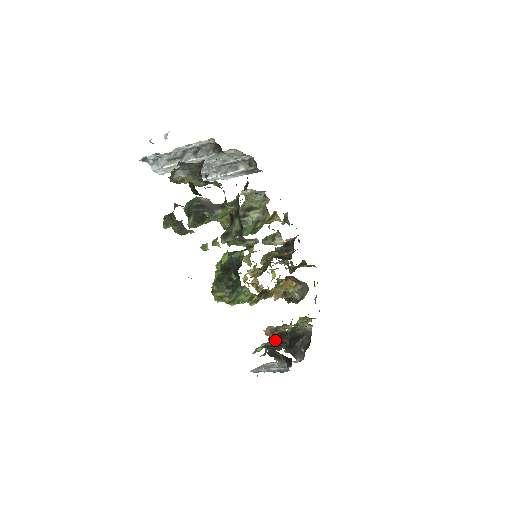
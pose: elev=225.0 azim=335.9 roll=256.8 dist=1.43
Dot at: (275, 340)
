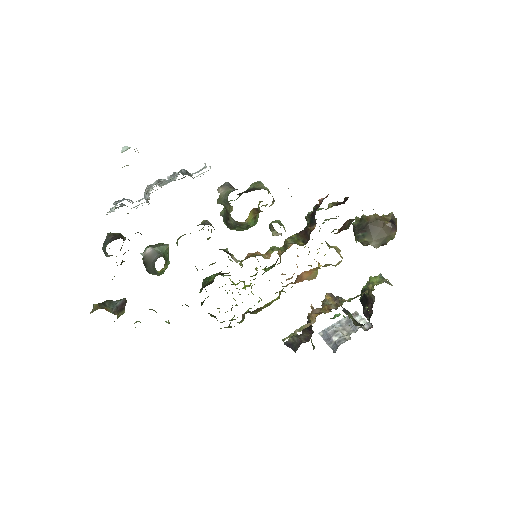
Dot at: (302, 332)
